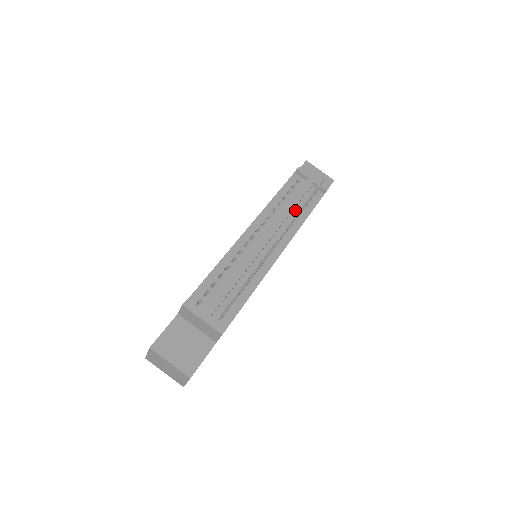
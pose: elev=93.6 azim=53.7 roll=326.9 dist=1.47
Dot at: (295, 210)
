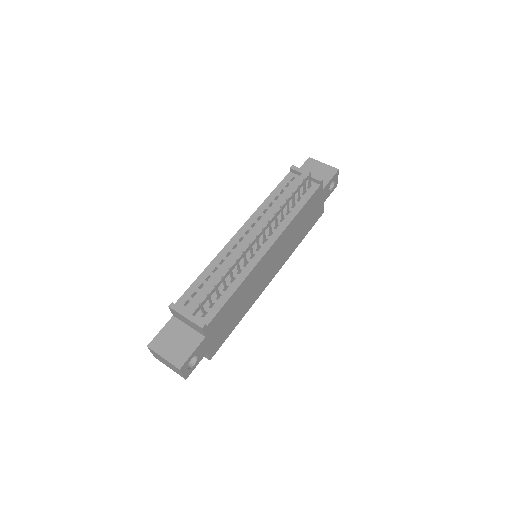
Dot at: occluded
